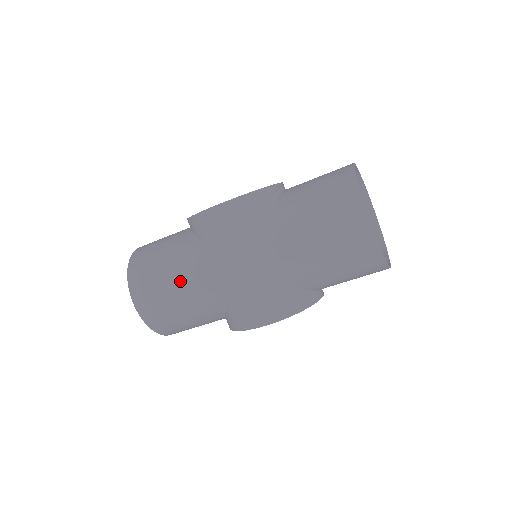
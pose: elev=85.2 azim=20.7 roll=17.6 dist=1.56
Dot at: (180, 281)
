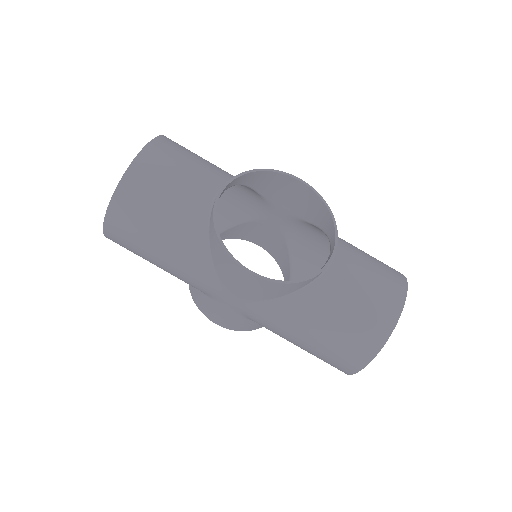
Dot at: (166, 261)
